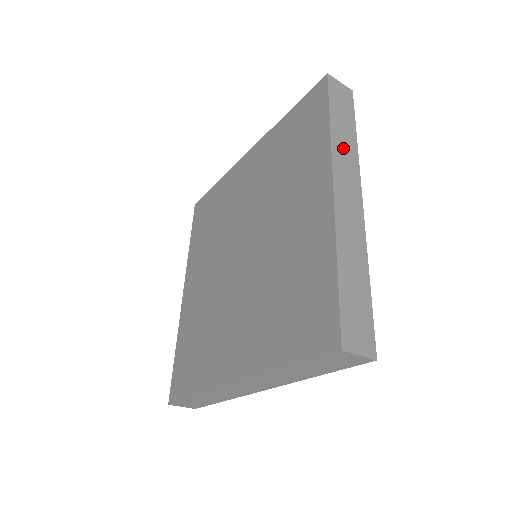
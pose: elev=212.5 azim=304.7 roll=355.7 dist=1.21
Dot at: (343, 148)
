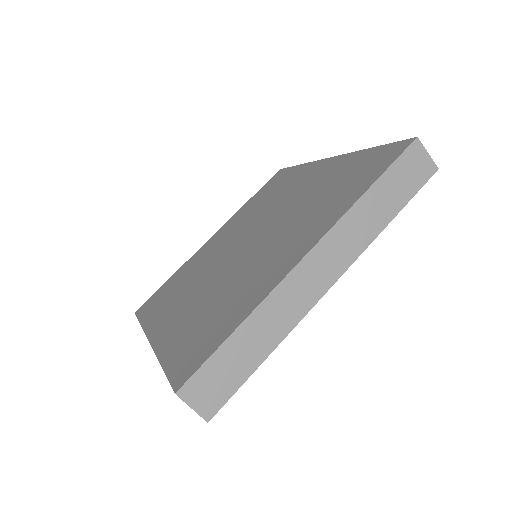
Dot at: occluded
